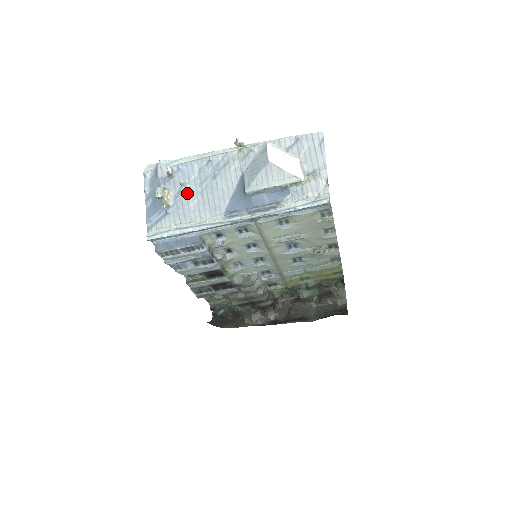
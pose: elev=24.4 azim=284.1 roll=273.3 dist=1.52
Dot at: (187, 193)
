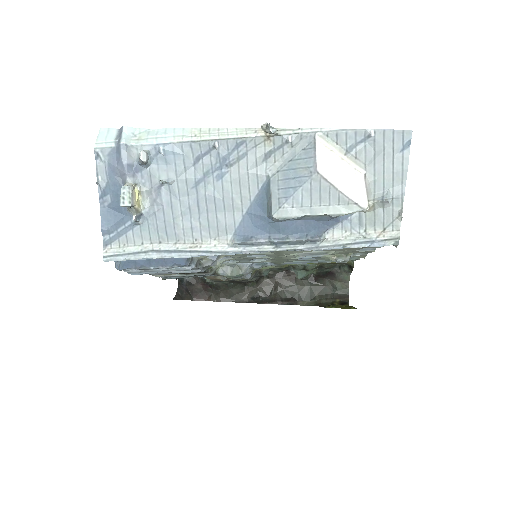
Dot at: (172, 196)
